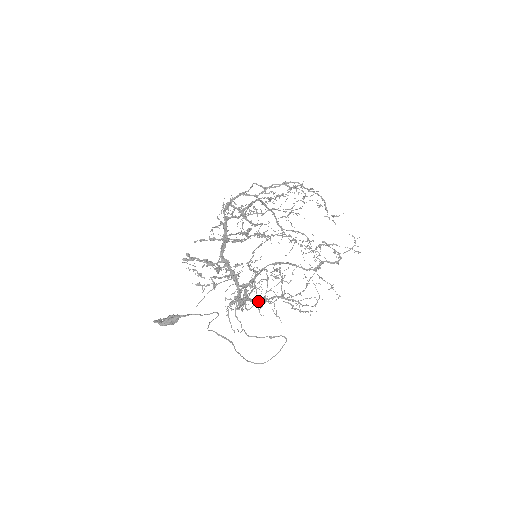
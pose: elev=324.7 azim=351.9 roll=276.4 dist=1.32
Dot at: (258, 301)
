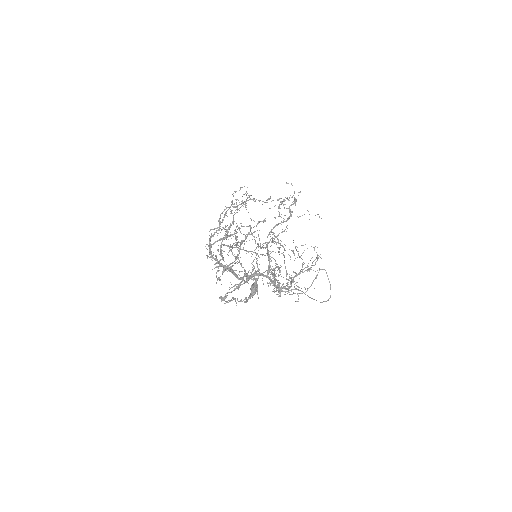
Dot at: (287, 288)
